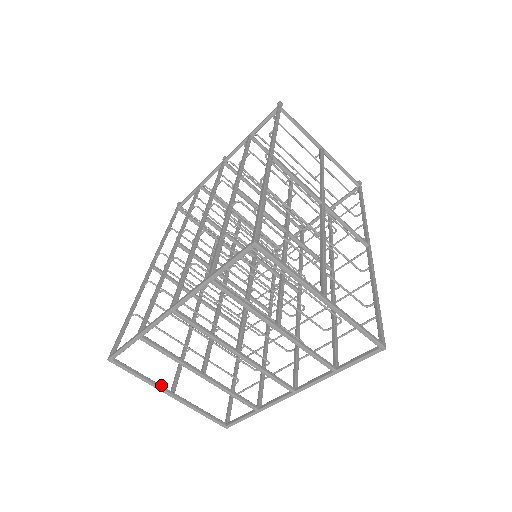
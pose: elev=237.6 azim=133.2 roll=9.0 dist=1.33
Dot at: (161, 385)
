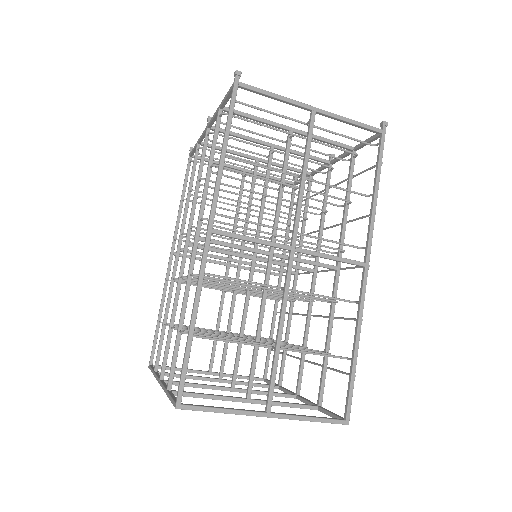
Dot at: (198, 370)
